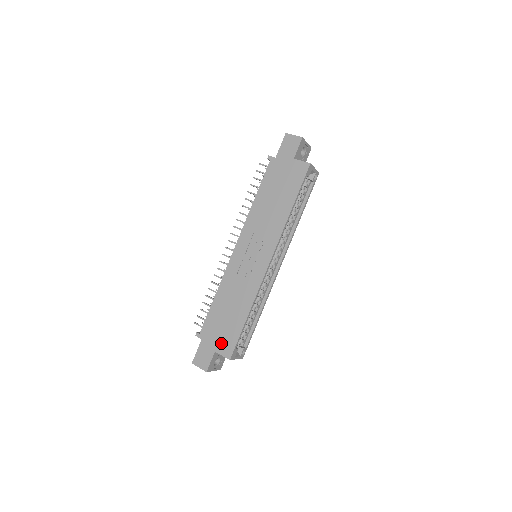
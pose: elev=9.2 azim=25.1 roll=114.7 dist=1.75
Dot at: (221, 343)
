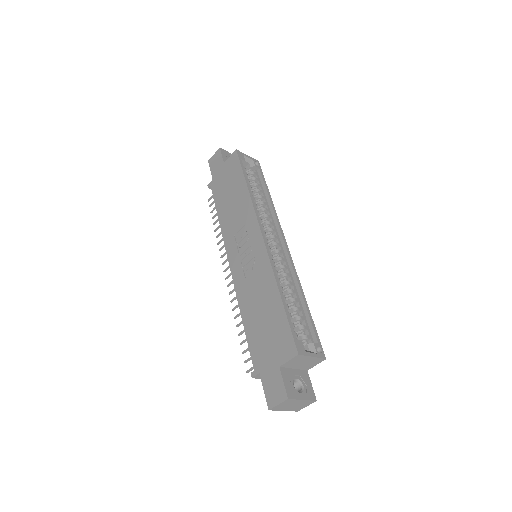
Dot at: (278, 350)
